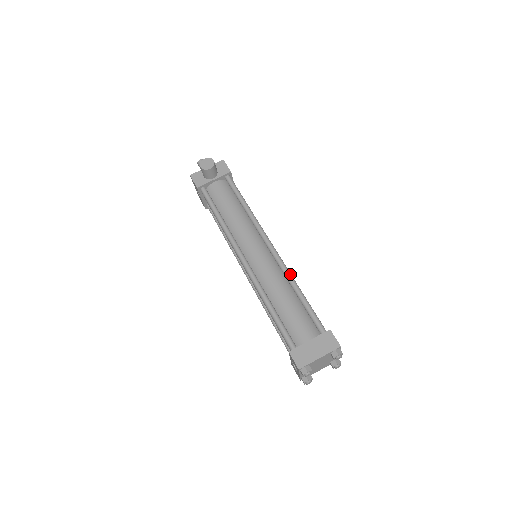
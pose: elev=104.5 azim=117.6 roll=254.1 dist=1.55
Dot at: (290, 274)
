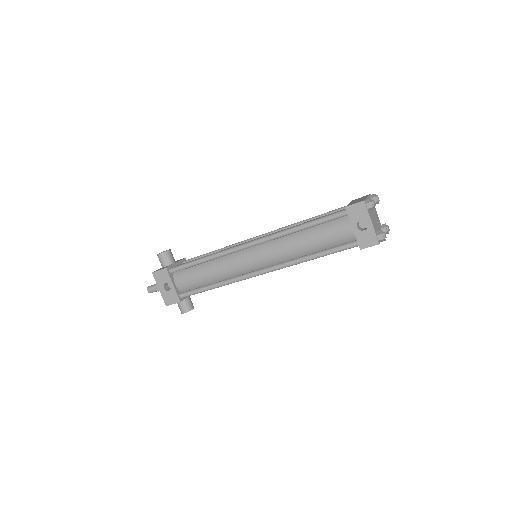
Dot at: (292, 224)
